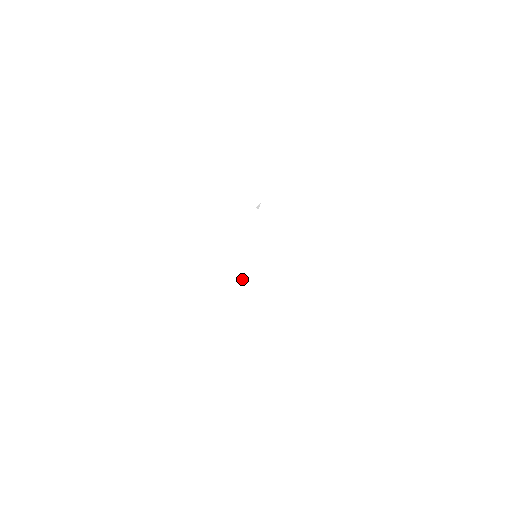
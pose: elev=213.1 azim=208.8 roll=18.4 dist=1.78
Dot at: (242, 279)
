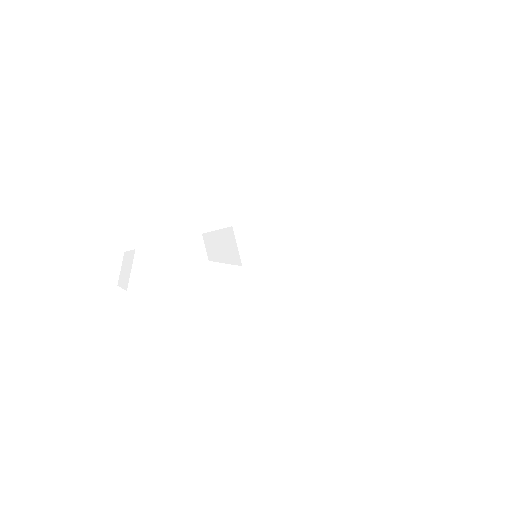
Dot at: occluded
